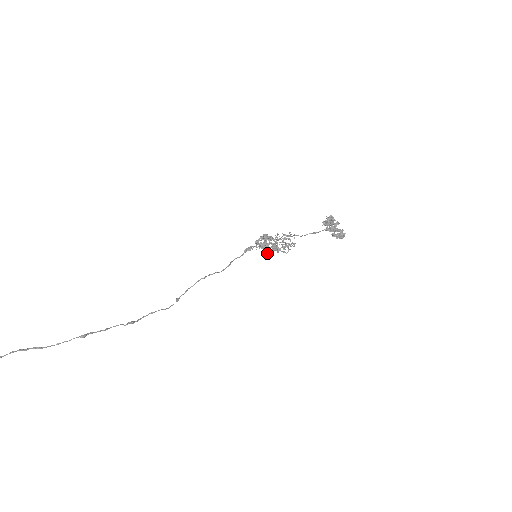
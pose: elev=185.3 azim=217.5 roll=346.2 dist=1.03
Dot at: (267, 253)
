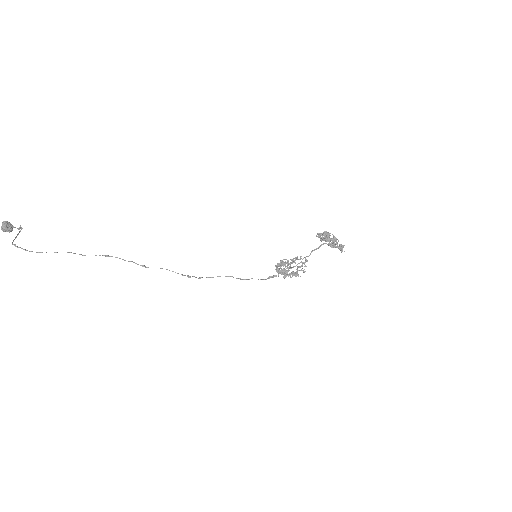
Dot at: (282, 273)
